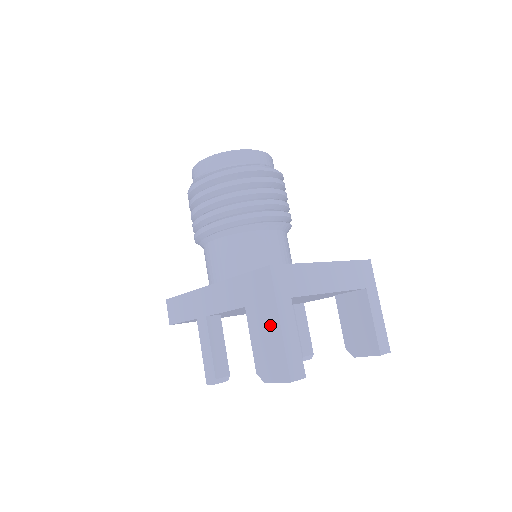
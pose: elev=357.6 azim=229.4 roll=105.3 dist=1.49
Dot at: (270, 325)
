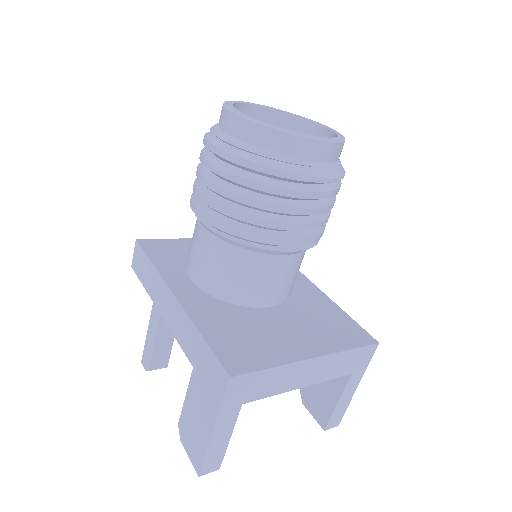
Dot at: (205, 417)
